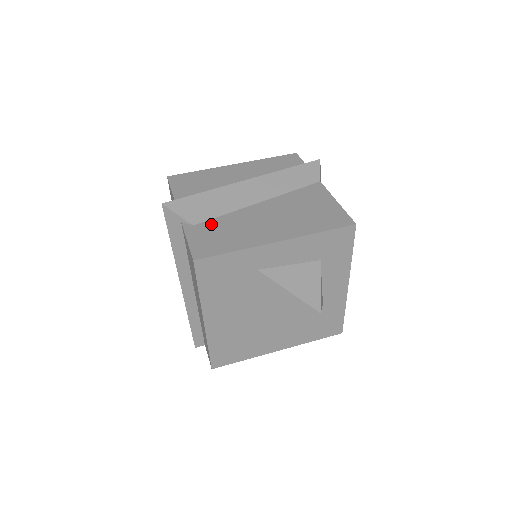
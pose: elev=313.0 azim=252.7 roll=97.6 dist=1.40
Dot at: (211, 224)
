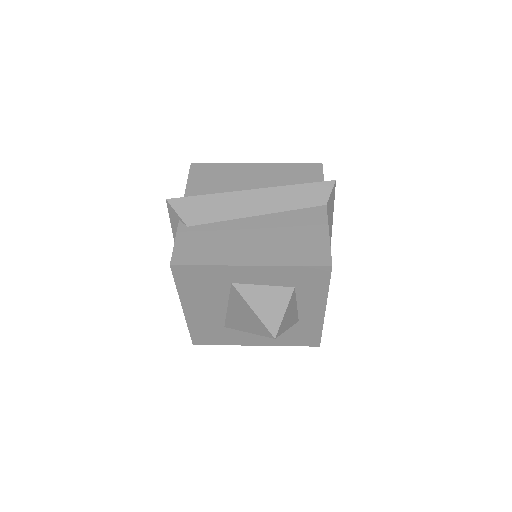
Dot at: (203, 229)
